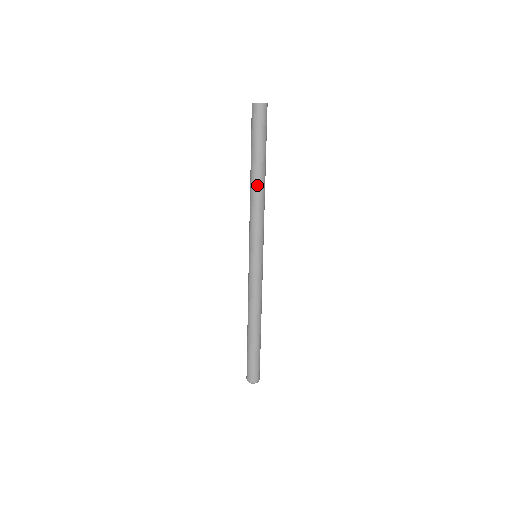
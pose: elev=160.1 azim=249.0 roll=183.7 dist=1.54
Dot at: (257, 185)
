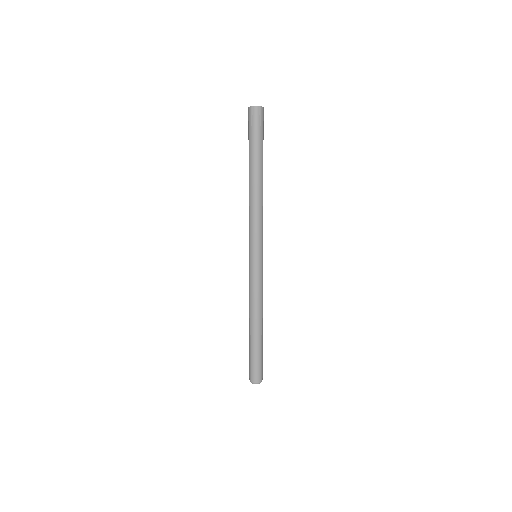
Dot at: (258, 186)
